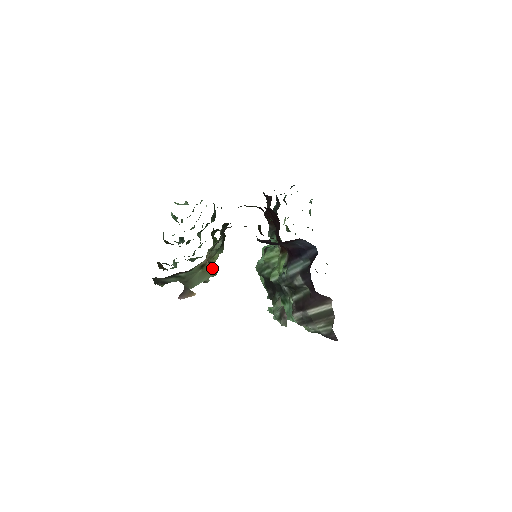
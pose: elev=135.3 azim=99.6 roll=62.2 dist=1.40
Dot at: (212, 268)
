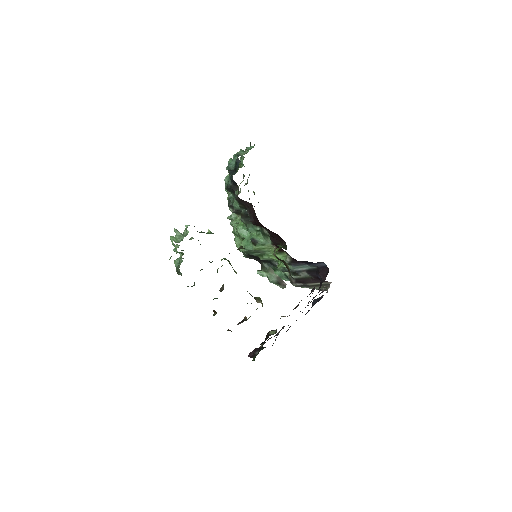
Dot at: (262, 304)
